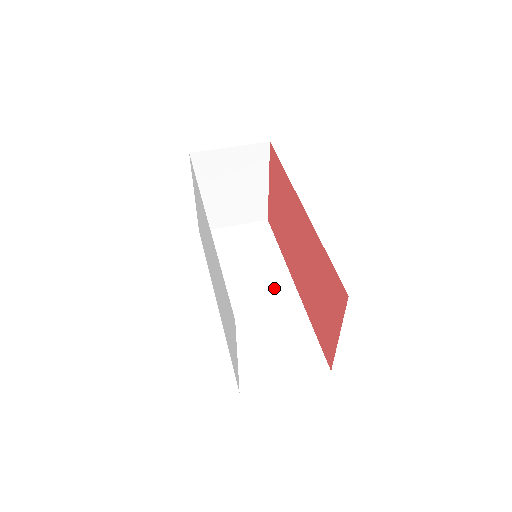
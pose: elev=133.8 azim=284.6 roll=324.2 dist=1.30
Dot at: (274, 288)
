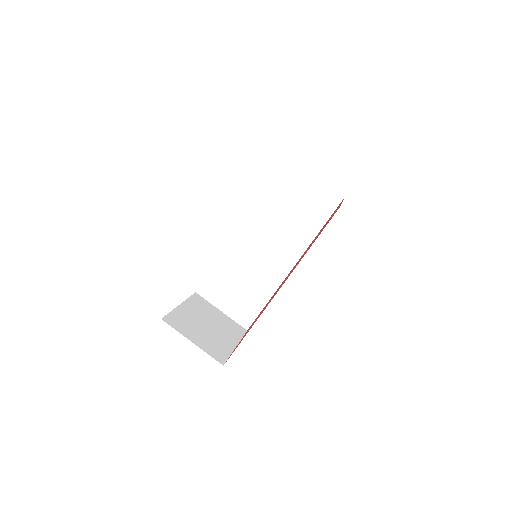
Dot at: (278, 257)
